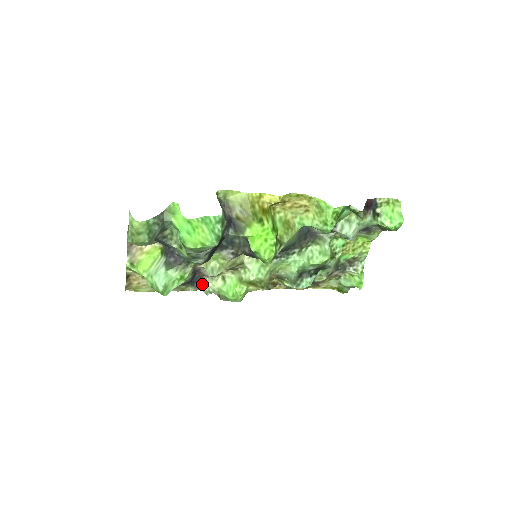
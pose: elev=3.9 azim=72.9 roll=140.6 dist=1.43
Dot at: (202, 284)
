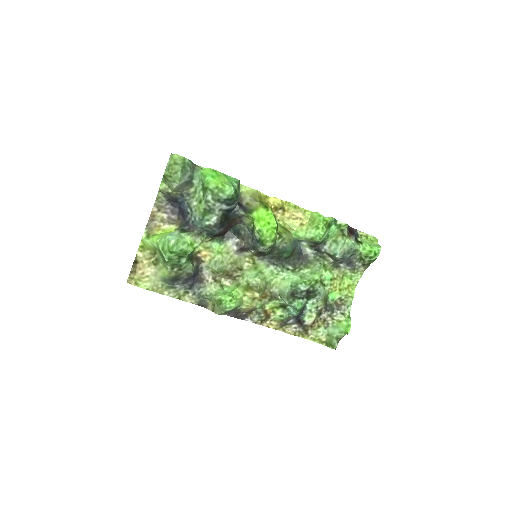
Dot at: (200, 288)
